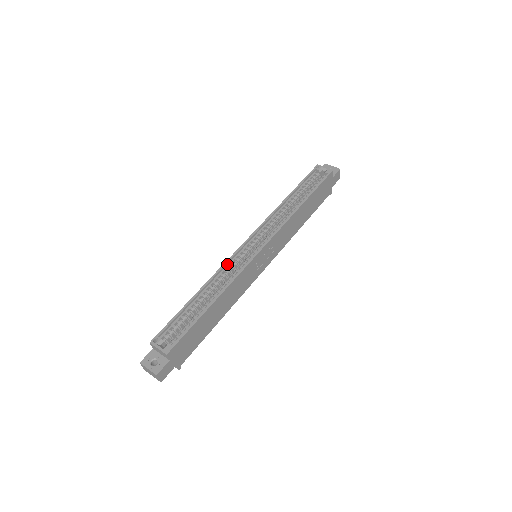
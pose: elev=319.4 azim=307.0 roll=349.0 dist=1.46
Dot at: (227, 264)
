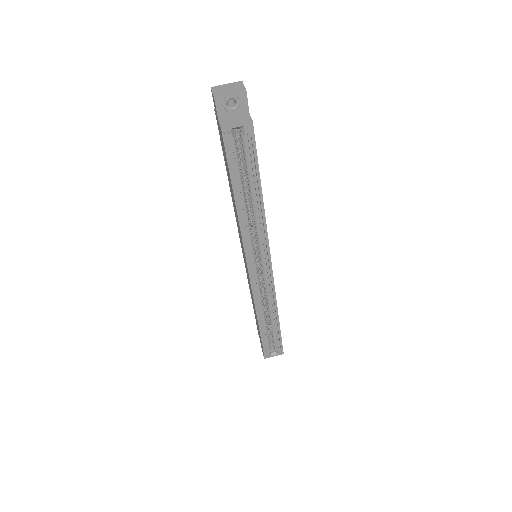
Dot at: (254, 295)
